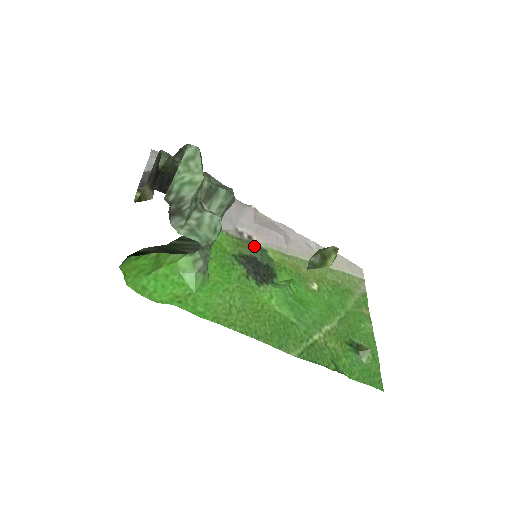
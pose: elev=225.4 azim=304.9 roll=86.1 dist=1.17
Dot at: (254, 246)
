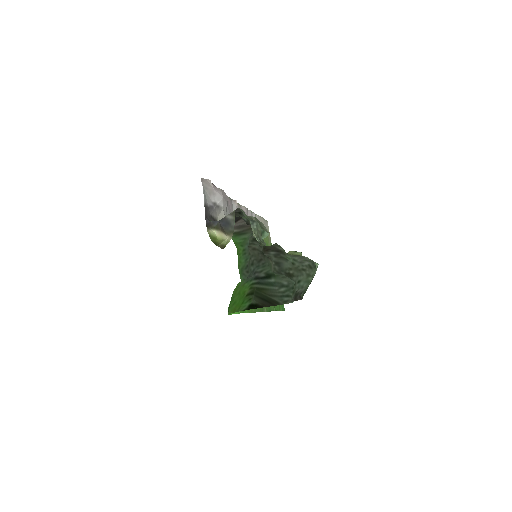
Dot at: occluded
